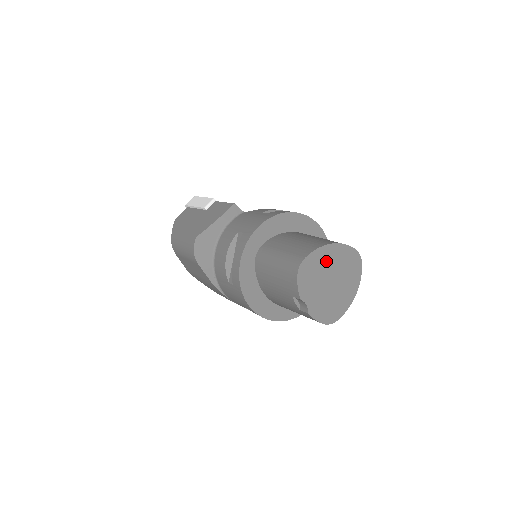
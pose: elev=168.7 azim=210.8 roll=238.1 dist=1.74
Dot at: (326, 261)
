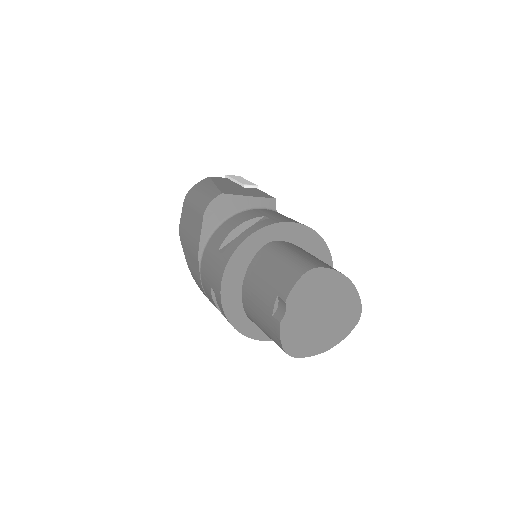
Dot at: (333, 290)
